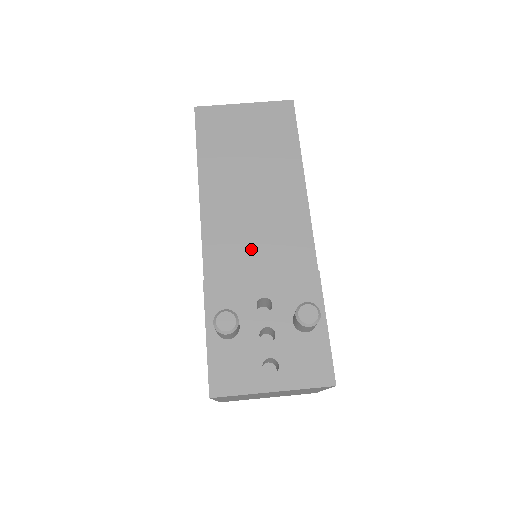
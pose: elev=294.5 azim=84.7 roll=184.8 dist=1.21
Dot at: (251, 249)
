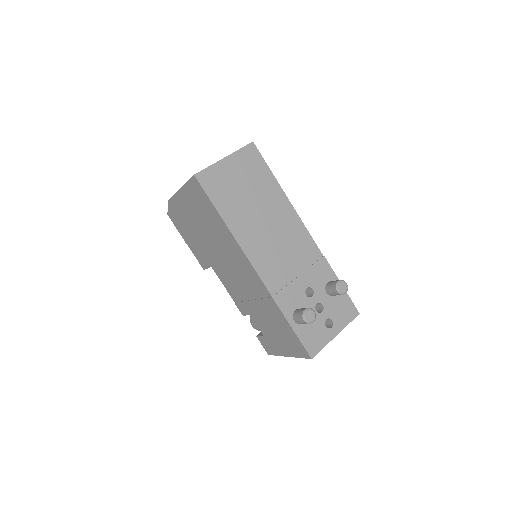
Dot at: (285, 263)
